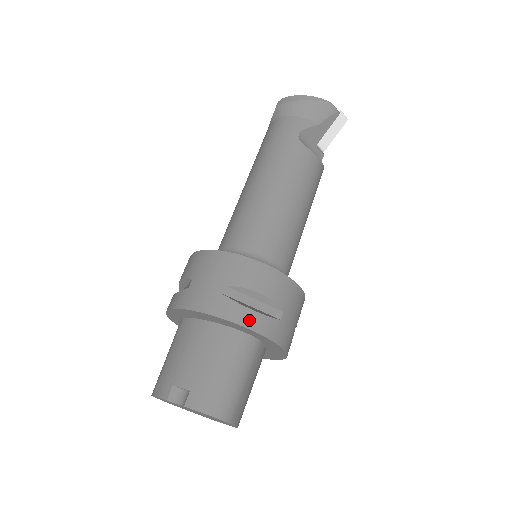
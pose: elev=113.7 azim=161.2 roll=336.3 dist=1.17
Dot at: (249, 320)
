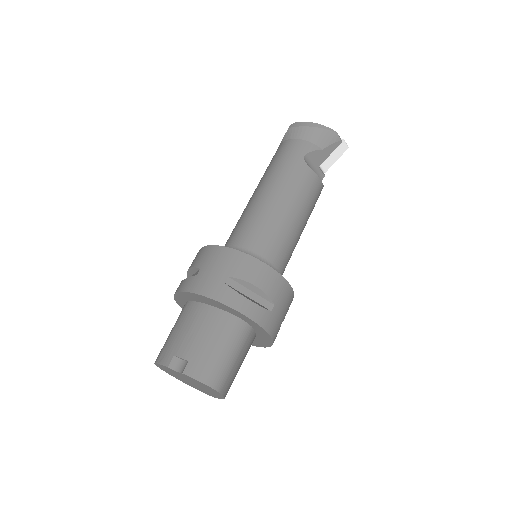
Dot at: (245, 307)
